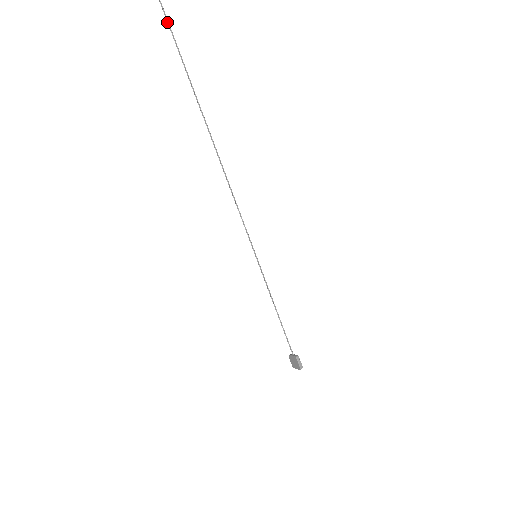
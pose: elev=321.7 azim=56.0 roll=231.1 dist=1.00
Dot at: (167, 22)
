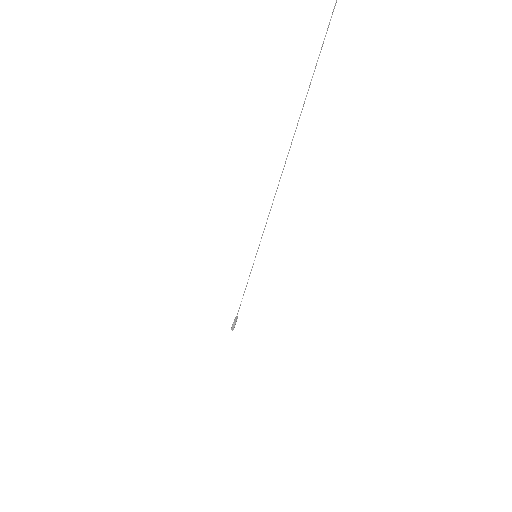
Dot at: (326, 32)
